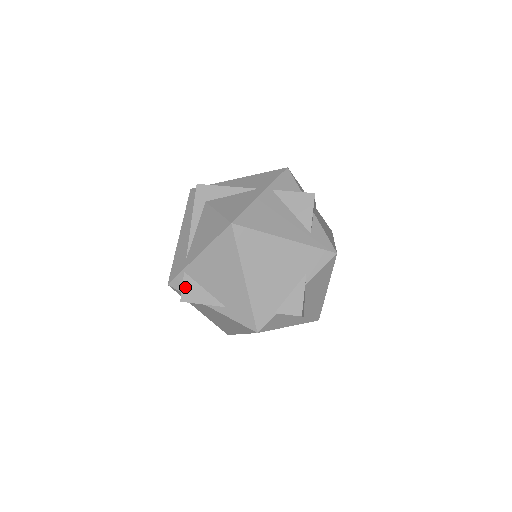
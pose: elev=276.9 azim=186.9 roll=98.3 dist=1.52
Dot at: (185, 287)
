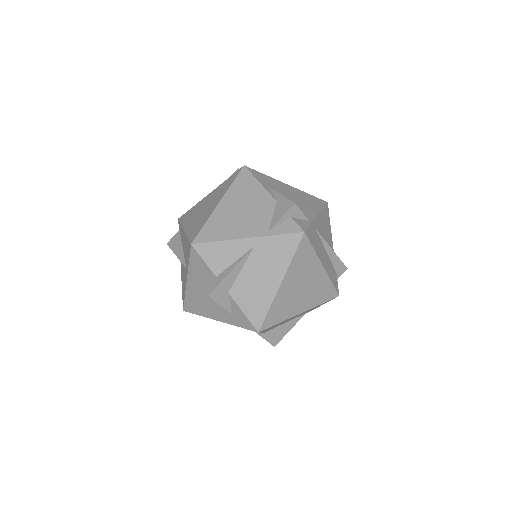
Dot at: occluded
